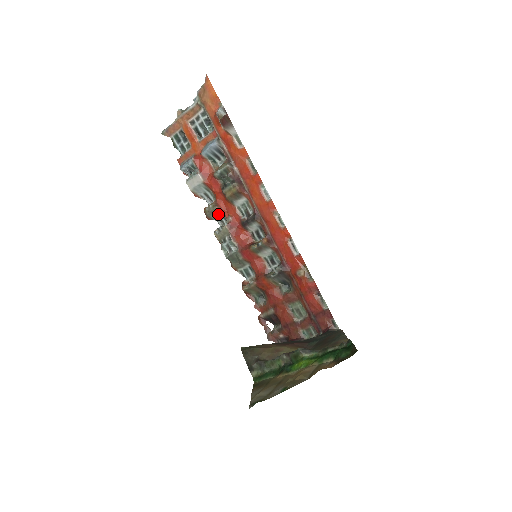
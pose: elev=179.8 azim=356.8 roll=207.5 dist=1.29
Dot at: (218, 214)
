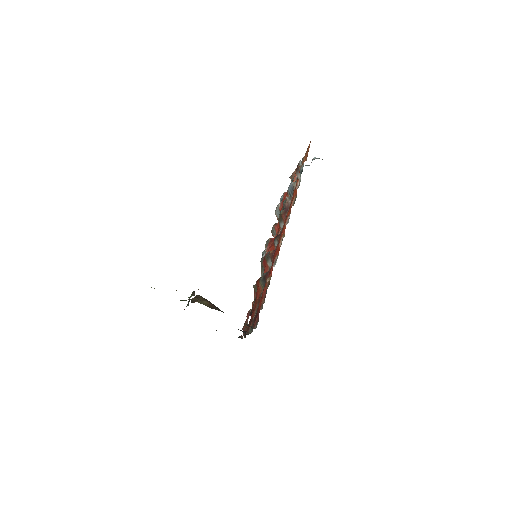
Dot at: (275, 232)
